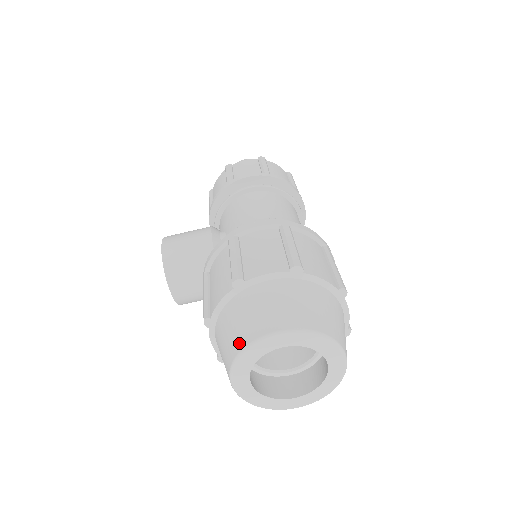
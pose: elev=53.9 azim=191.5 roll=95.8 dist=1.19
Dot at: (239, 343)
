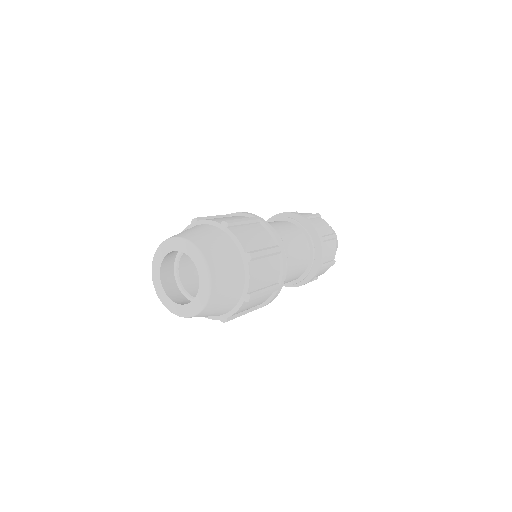
Dot at: occluded
